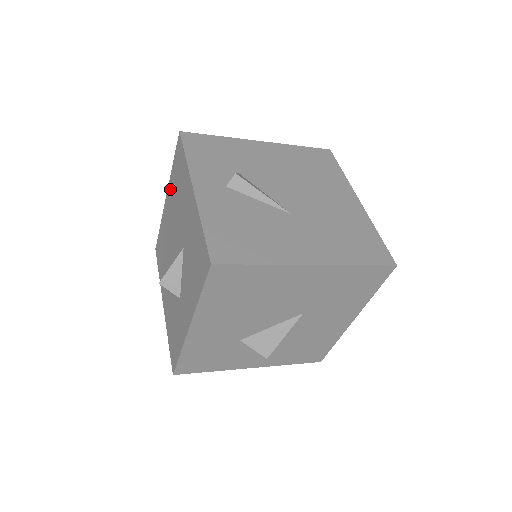
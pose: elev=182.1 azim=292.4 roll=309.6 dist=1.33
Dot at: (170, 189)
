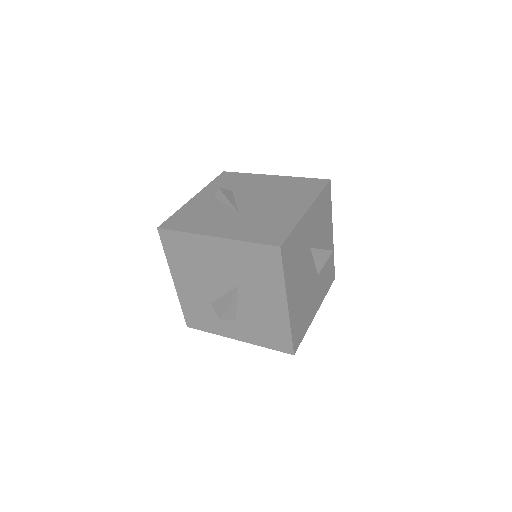
Dot at: occluded
